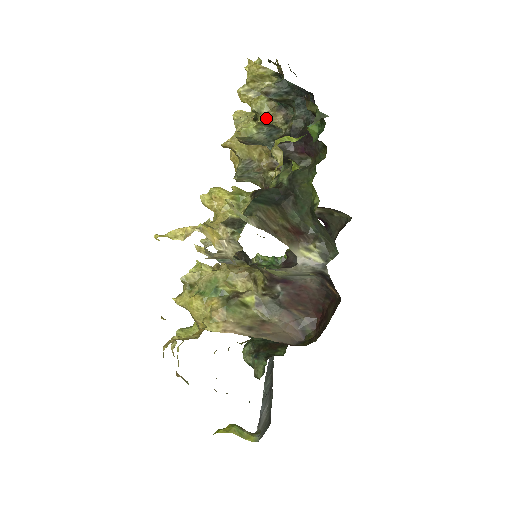
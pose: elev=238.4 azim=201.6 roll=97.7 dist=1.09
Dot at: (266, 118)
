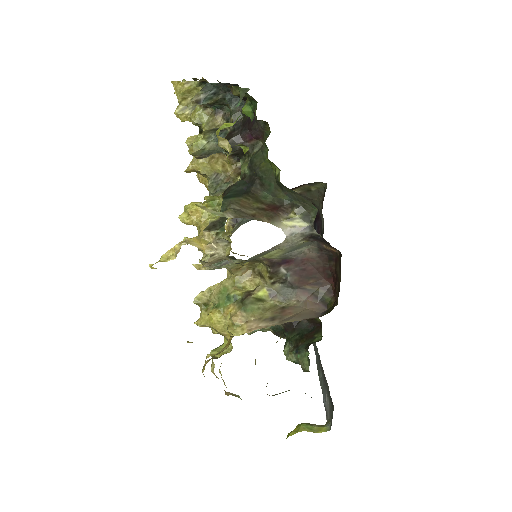
Dot at: (208, 125)
